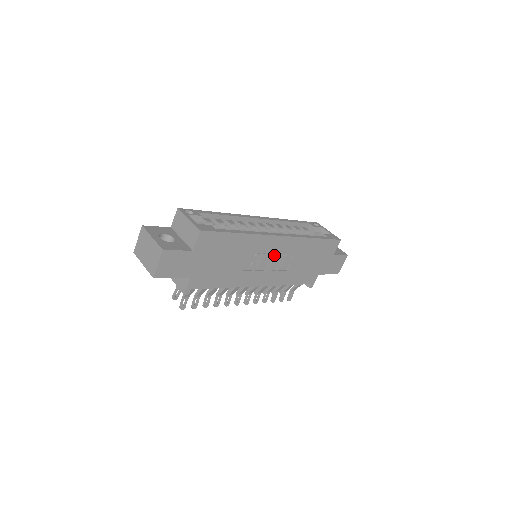
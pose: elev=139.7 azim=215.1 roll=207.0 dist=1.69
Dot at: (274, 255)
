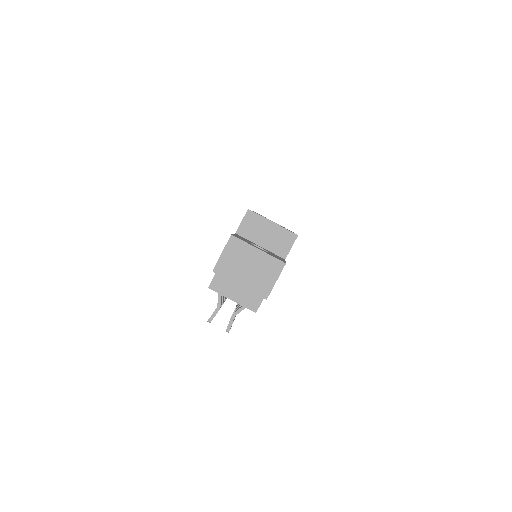
Dot at: occluded
